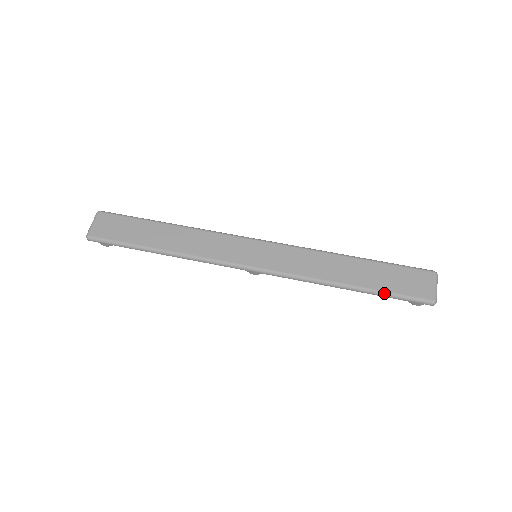
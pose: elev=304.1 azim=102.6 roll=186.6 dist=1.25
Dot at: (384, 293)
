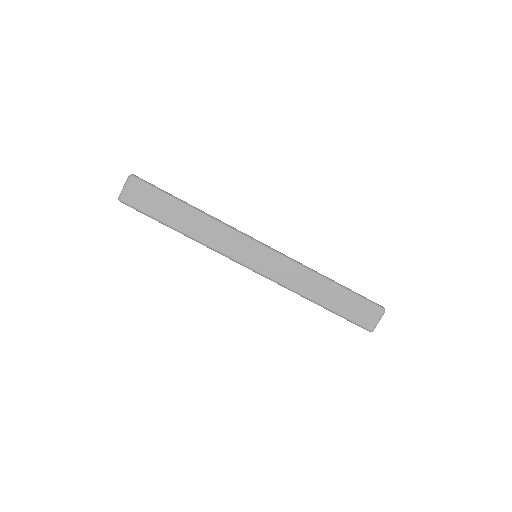
Dot at: (340, 315)
